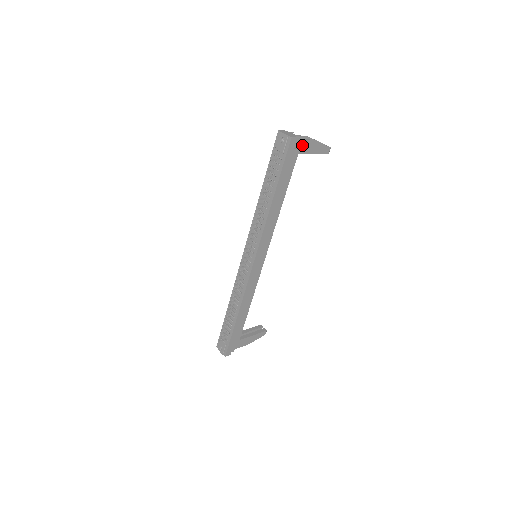
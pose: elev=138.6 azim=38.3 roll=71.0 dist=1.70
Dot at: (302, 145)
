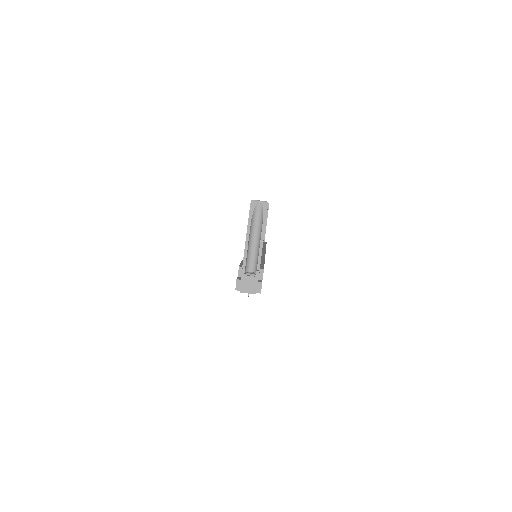
Dot at: (260, 262)
